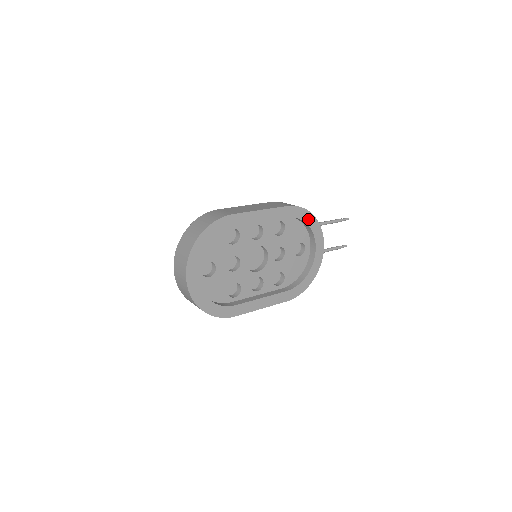
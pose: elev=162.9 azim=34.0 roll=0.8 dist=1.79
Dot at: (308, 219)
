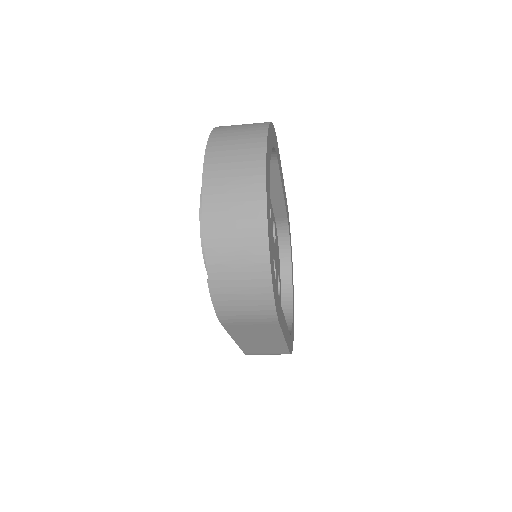
Dot at: (290, 243)
